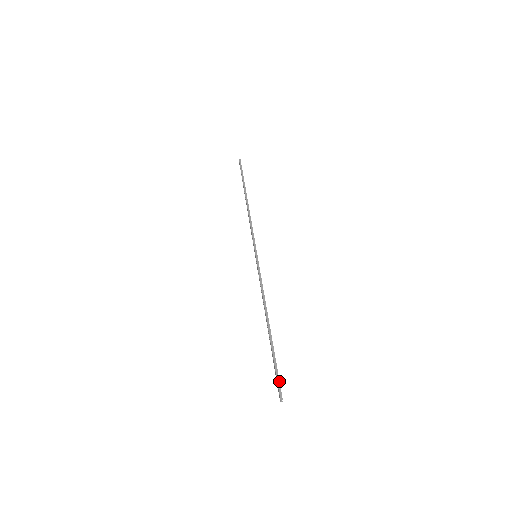
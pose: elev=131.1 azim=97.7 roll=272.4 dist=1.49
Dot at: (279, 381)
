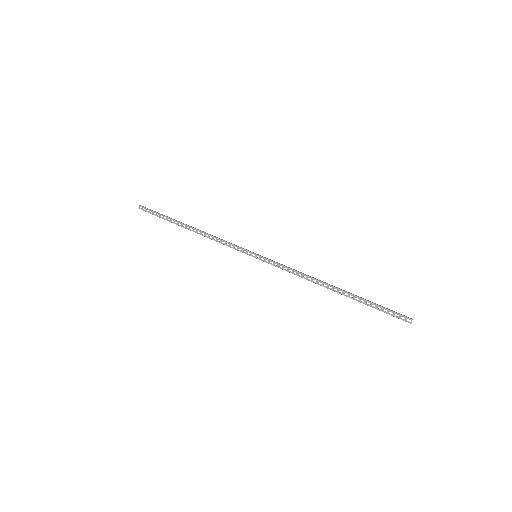
Dot at: (394, 311)
